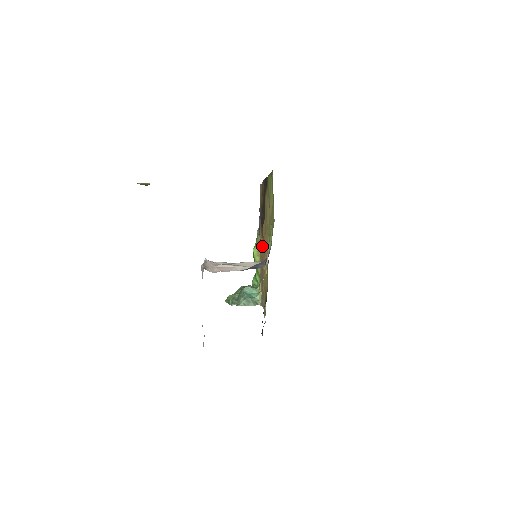
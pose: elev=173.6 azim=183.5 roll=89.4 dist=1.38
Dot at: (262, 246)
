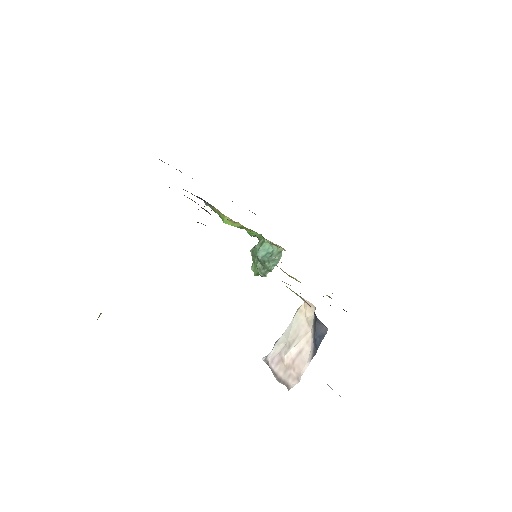
Dot at: occluded
